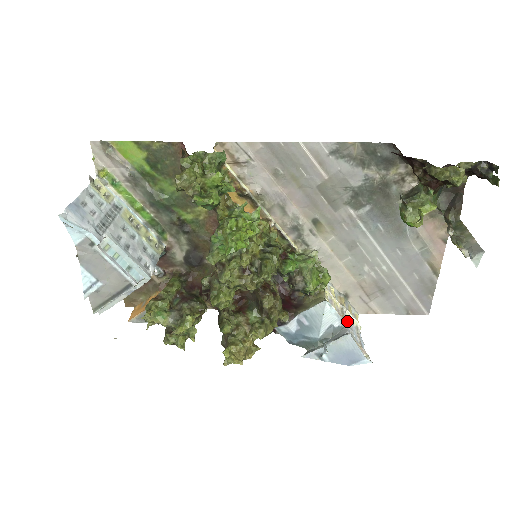
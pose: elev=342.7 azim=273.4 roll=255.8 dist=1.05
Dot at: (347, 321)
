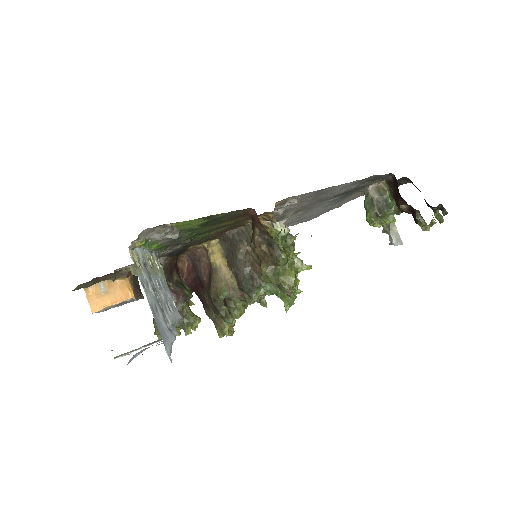
Dot at: occluded
